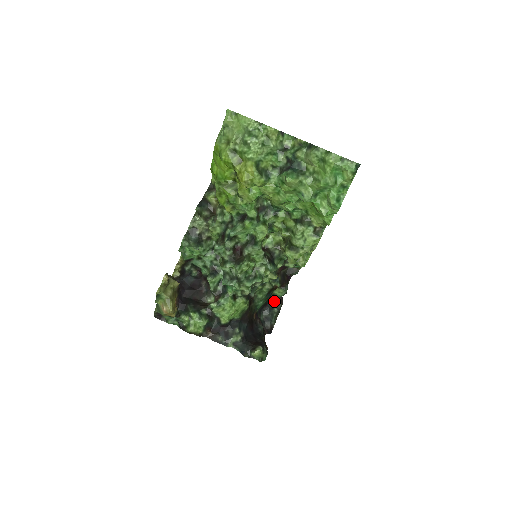
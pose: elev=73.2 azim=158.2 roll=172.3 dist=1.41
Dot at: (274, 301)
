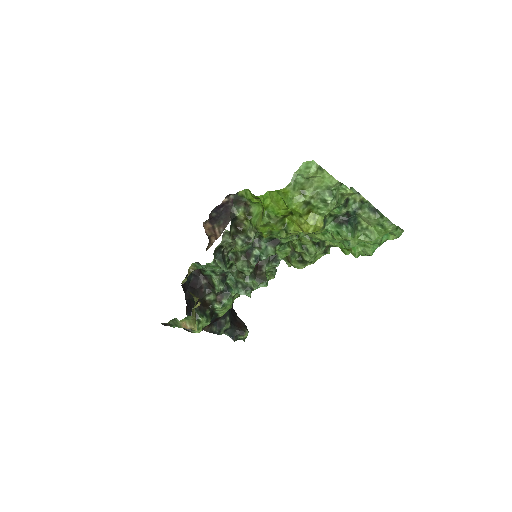
Dot at: occluded
